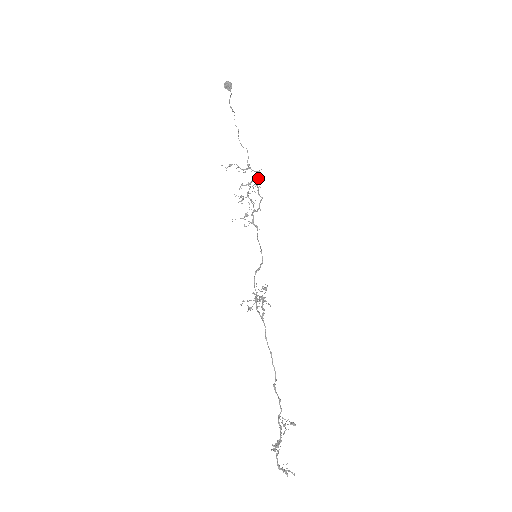
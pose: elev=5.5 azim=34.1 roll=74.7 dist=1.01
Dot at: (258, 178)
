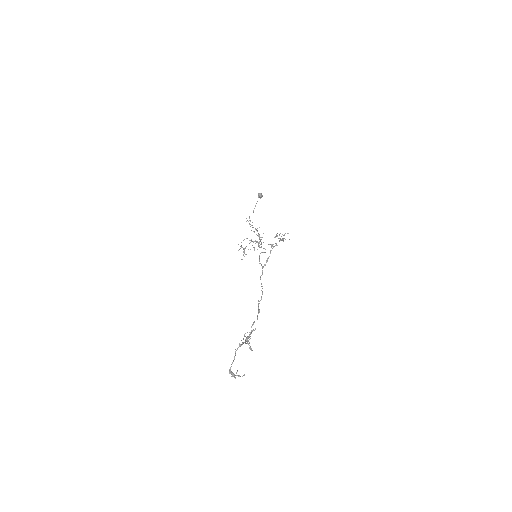
Dot at: occluded
